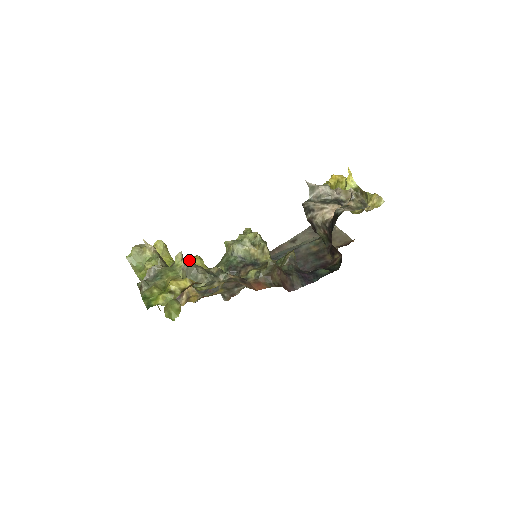
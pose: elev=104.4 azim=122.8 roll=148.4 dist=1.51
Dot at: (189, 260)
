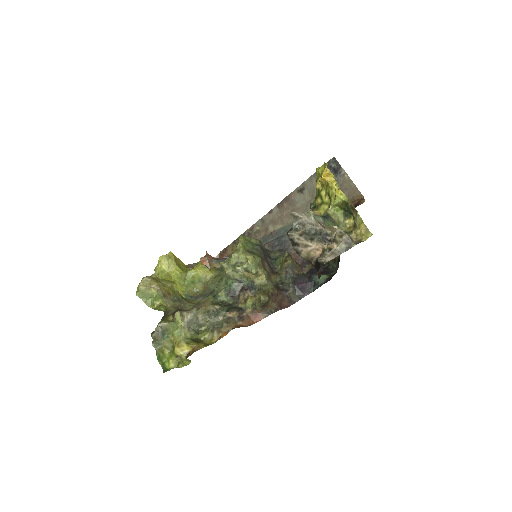
Dot at: (194, 270)
